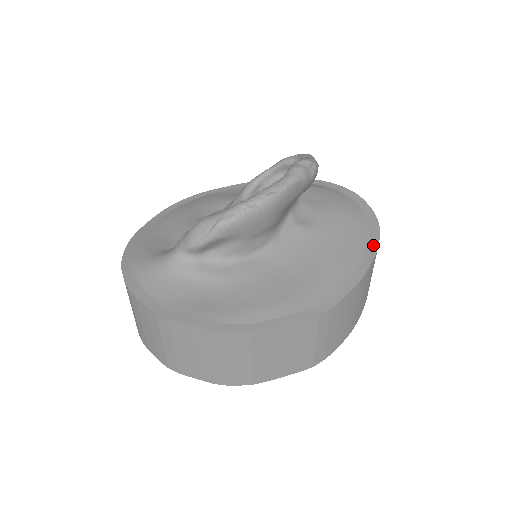
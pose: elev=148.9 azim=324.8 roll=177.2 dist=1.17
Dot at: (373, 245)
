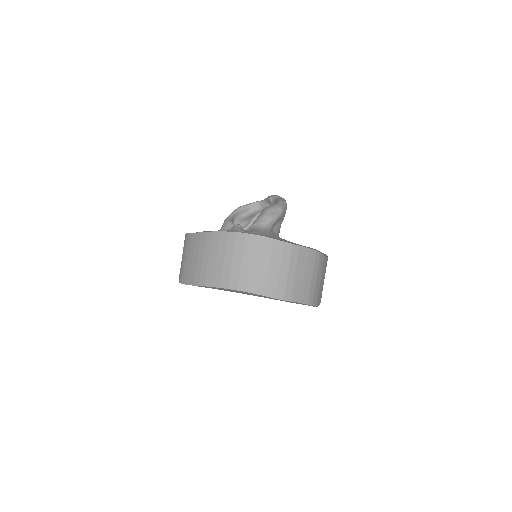
Dot at: occluded
